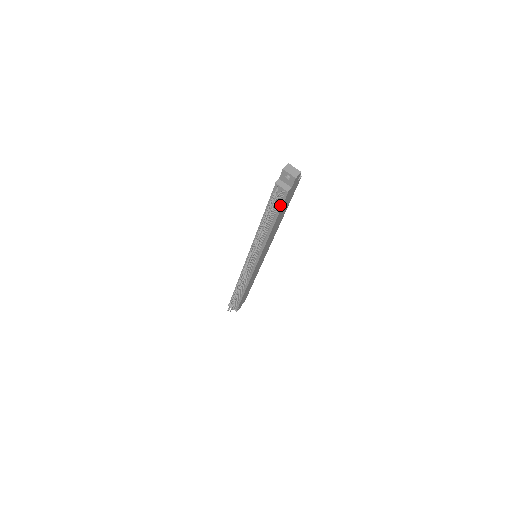
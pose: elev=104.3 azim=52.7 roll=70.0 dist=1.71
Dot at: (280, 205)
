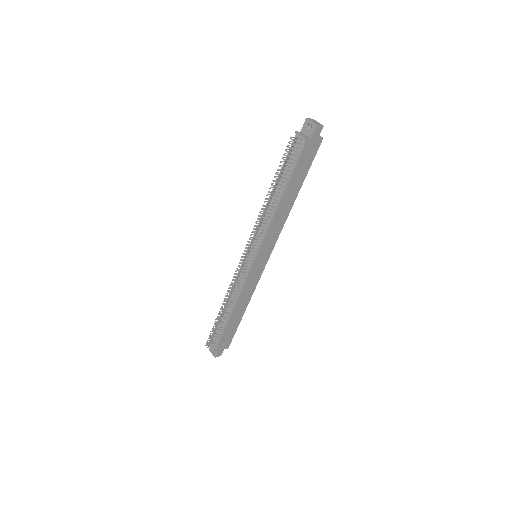
Dot at: (295, 162)
